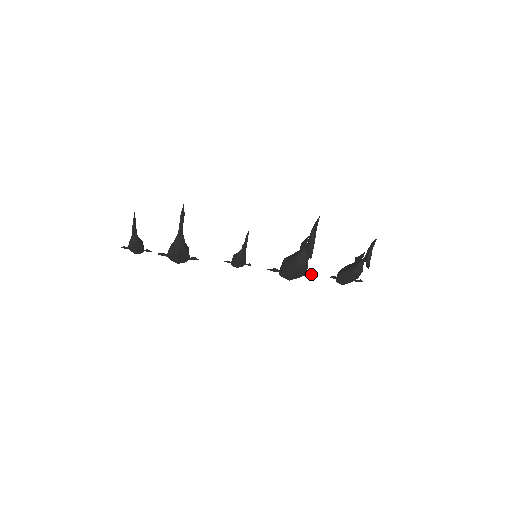
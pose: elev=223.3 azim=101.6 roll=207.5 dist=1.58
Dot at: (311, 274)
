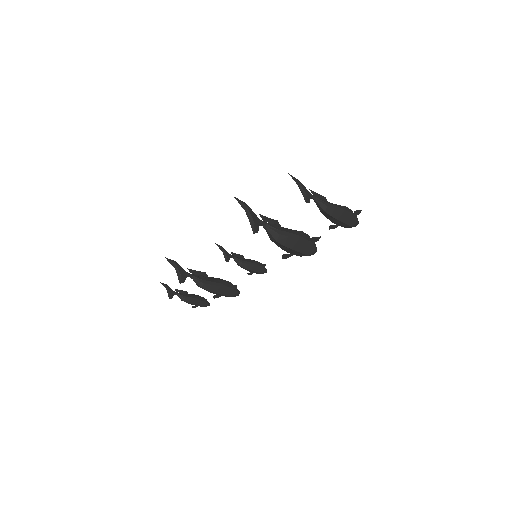
Dot at: (314, 238)
